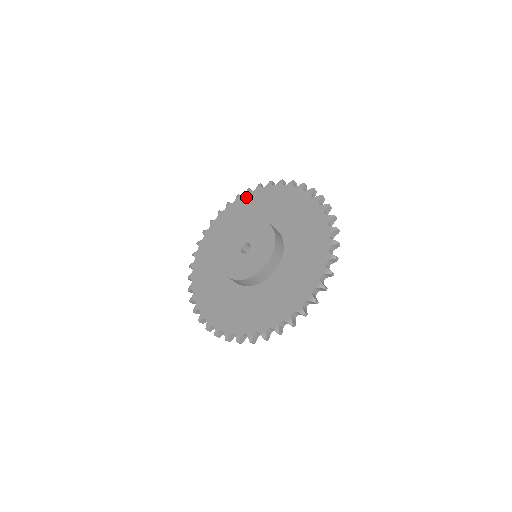
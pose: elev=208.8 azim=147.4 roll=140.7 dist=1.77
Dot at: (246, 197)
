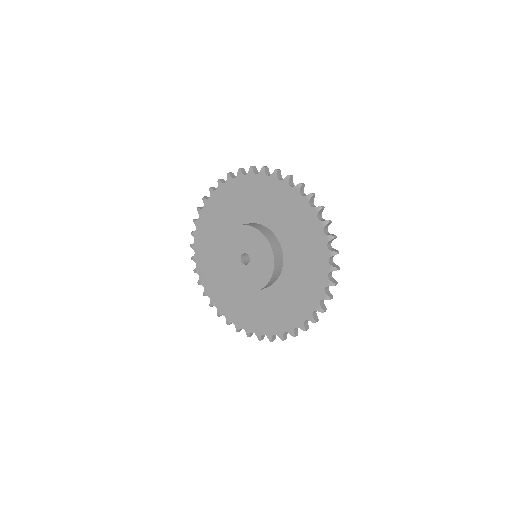
Dot at: (238, 181)
